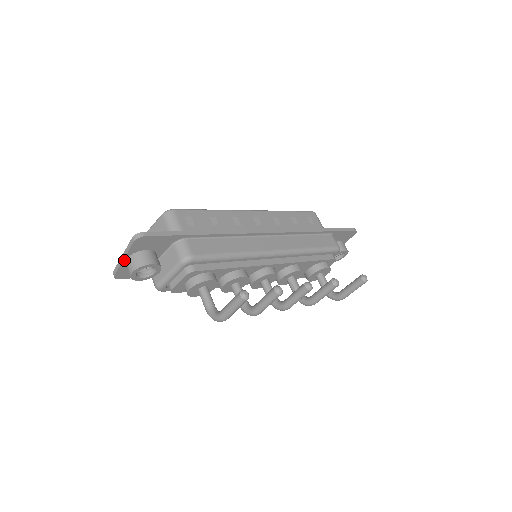
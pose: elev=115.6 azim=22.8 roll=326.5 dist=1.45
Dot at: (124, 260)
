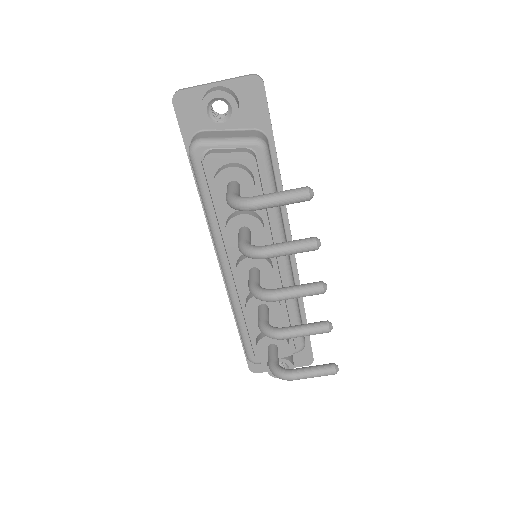
Dot at: (214, 85)
